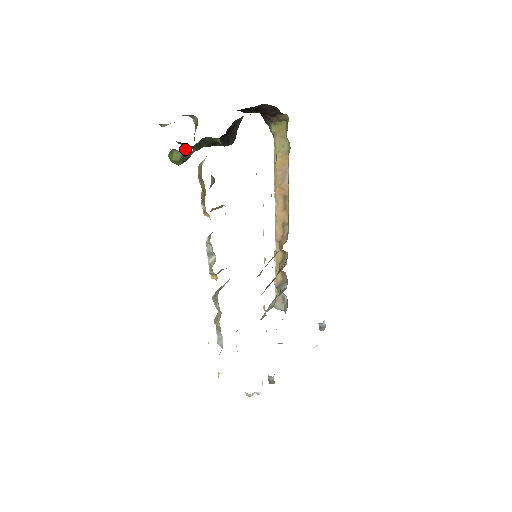
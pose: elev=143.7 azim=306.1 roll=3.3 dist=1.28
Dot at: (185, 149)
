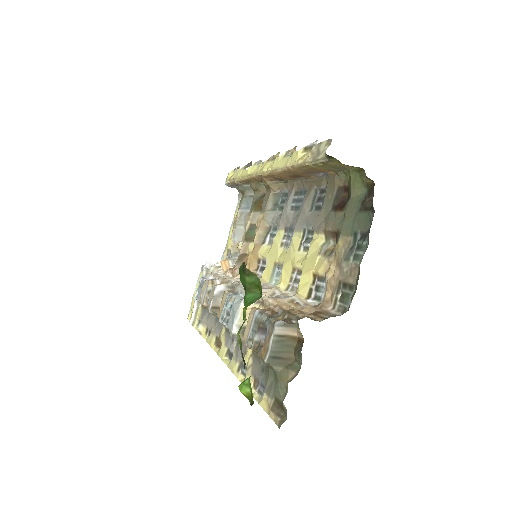
Dot at: occluded
